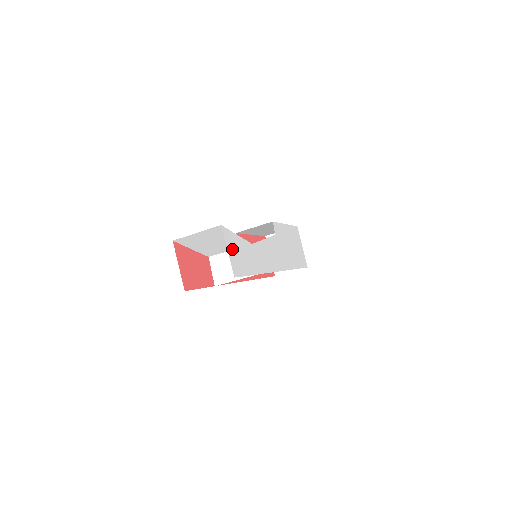
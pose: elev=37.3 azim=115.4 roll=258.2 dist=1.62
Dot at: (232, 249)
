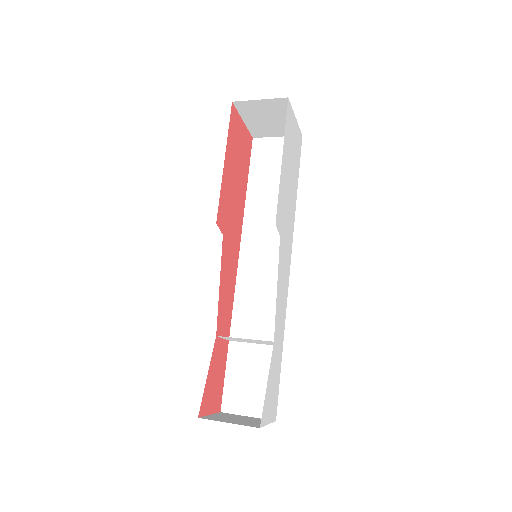
Dot at: (269, 410)
